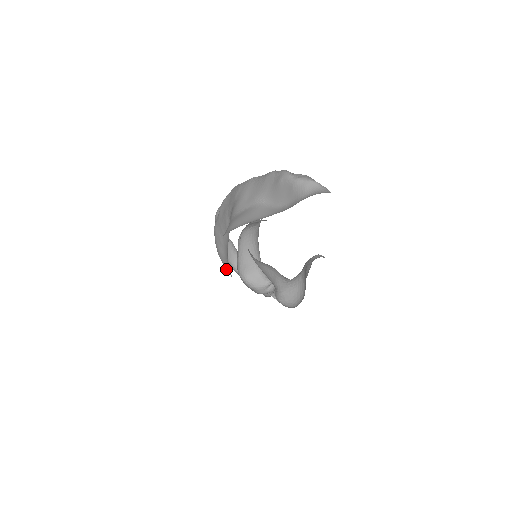
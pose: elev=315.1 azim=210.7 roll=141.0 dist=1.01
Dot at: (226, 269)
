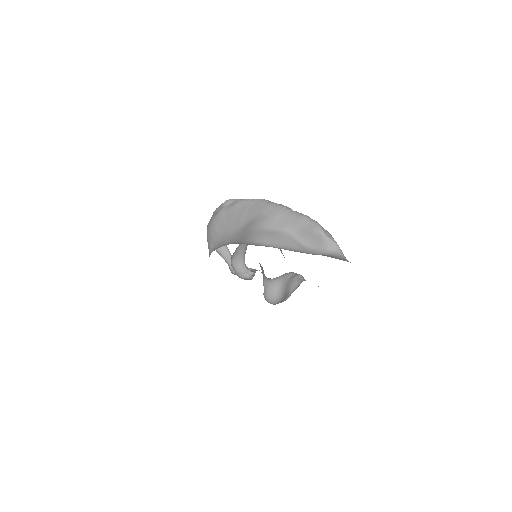
Dot at: (209, 240)
